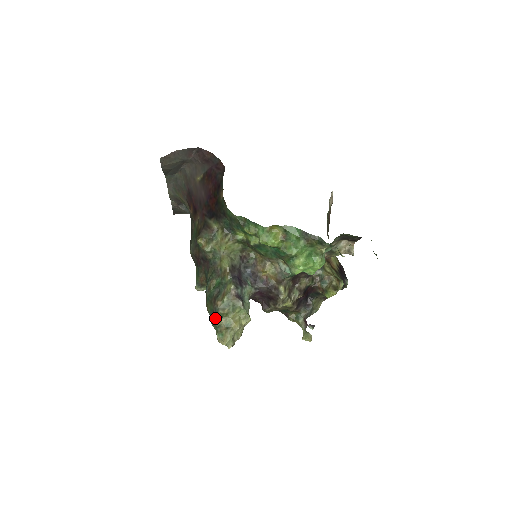
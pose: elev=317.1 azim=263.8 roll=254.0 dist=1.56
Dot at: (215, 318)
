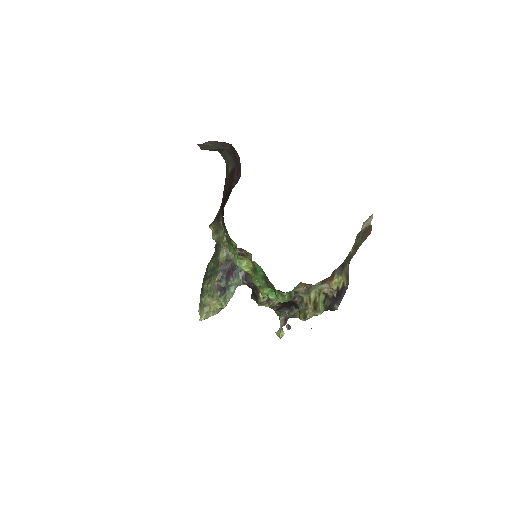
Dot at: (201, 293)
